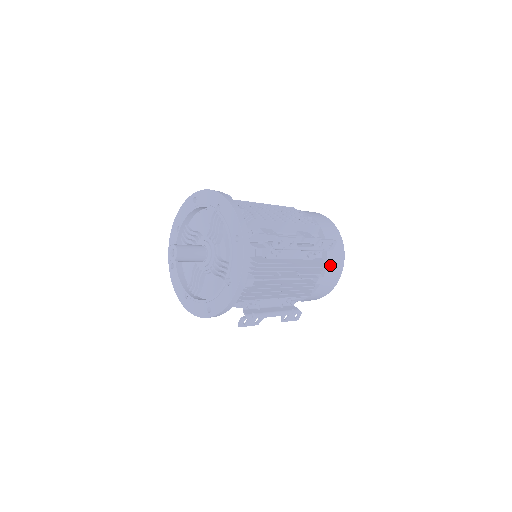
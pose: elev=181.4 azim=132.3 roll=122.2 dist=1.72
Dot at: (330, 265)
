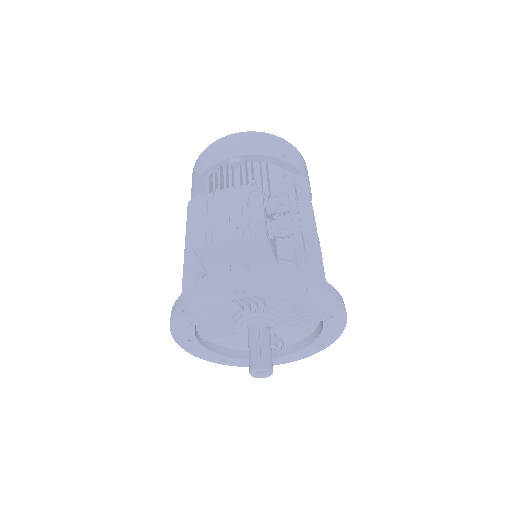
Dot at: occluded
